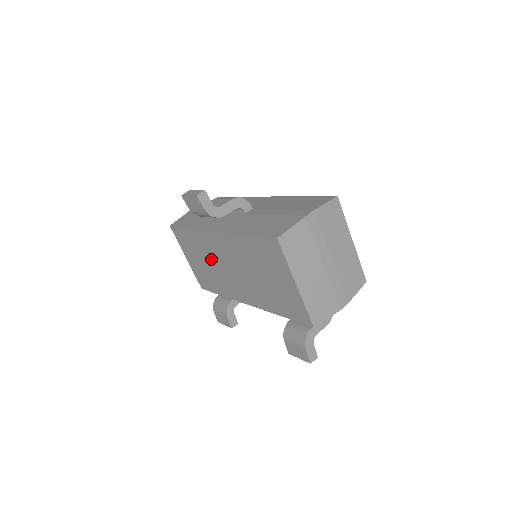
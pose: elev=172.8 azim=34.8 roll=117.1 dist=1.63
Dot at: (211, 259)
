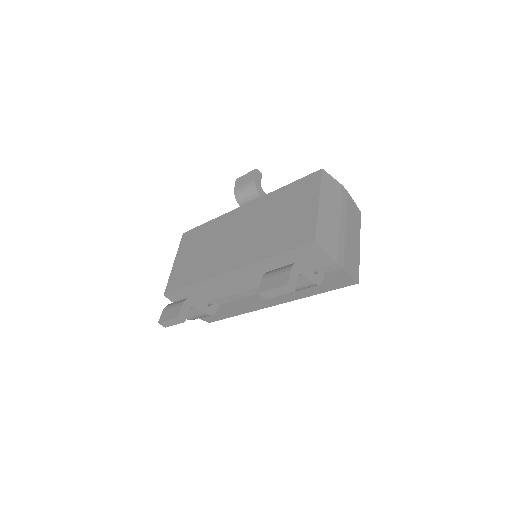
Dot at: (215, 241)
